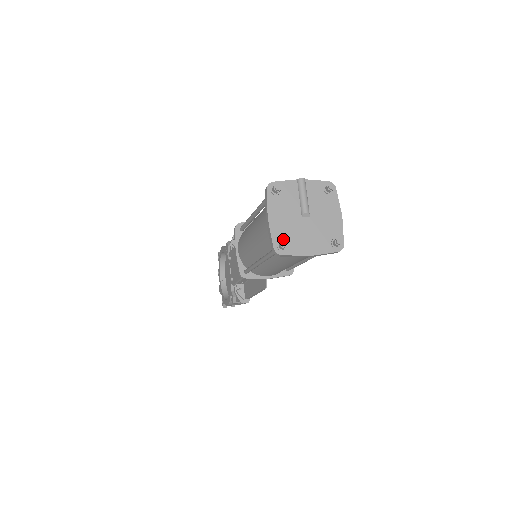
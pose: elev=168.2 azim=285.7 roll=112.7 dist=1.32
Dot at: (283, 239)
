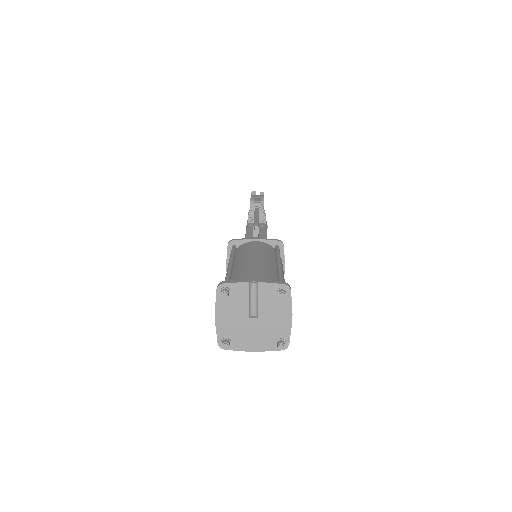
Dot at: (228, 336)
